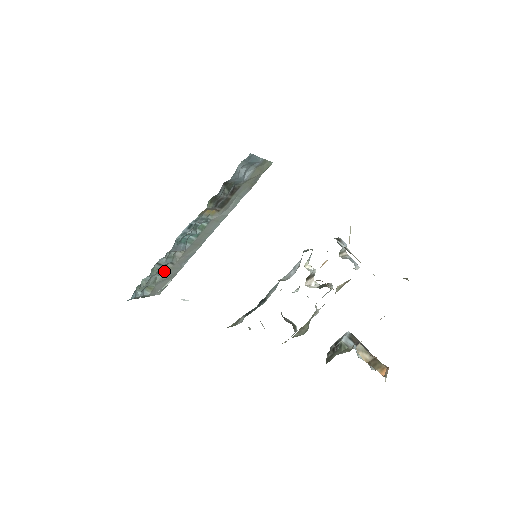
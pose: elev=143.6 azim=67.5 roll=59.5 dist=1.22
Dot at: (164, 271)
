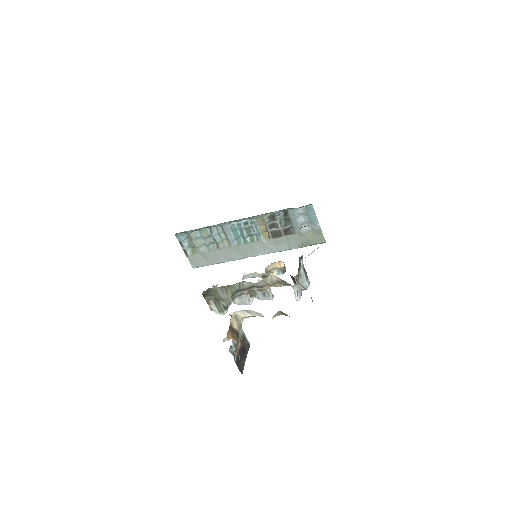
Dot at: (210, 246)
